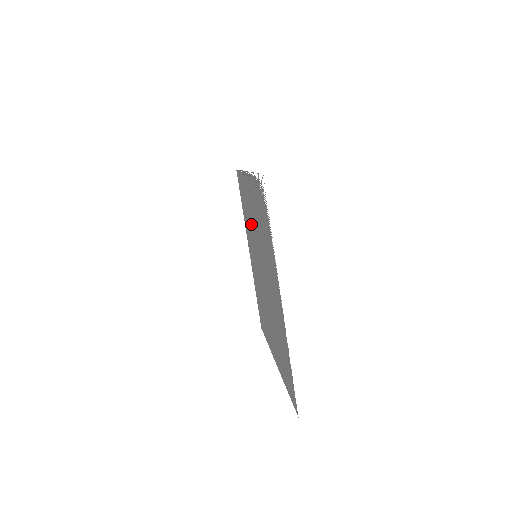
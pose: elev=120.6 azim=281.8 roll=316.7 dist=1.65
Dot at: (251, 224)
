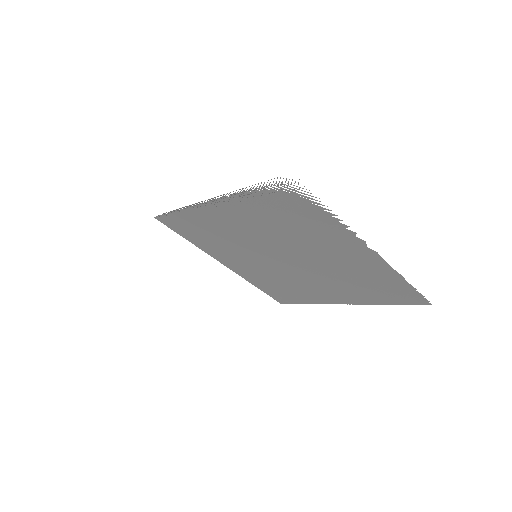
Dot at: (233, 238)
